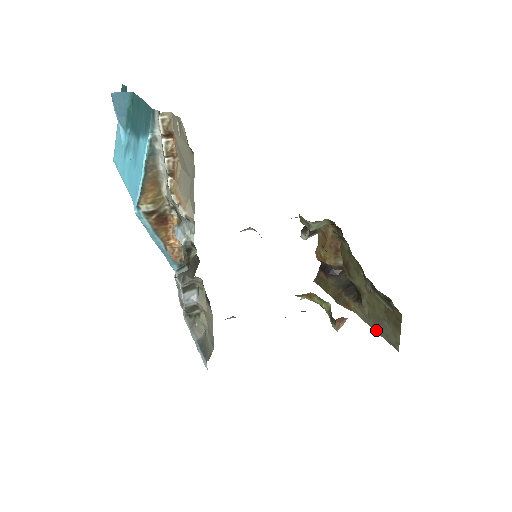
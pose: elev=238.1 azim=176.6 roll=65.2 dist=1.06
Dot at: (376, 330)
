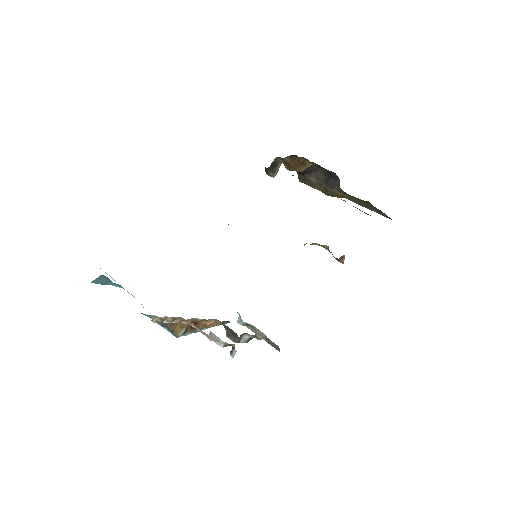
Dot at: occluded
